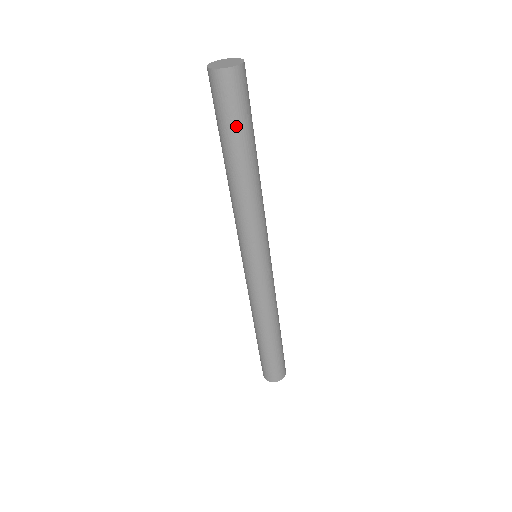
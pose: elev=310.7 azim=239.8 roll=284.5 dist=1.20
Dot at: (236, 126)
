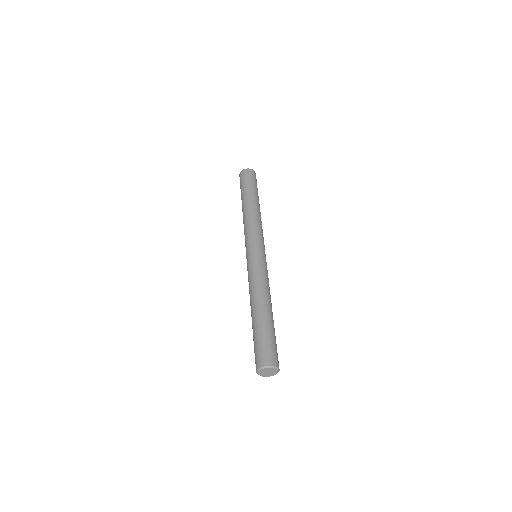
Dot at: (247, 186)
